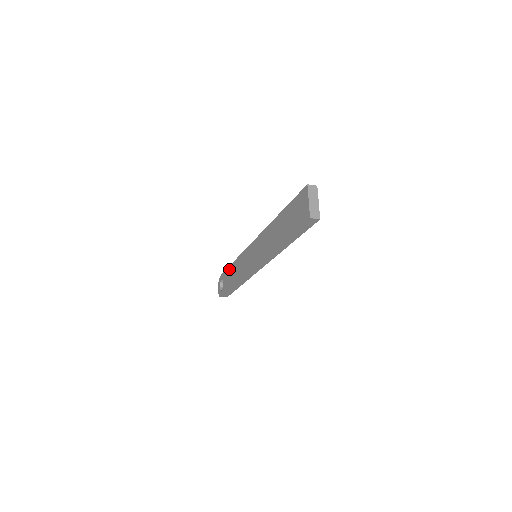
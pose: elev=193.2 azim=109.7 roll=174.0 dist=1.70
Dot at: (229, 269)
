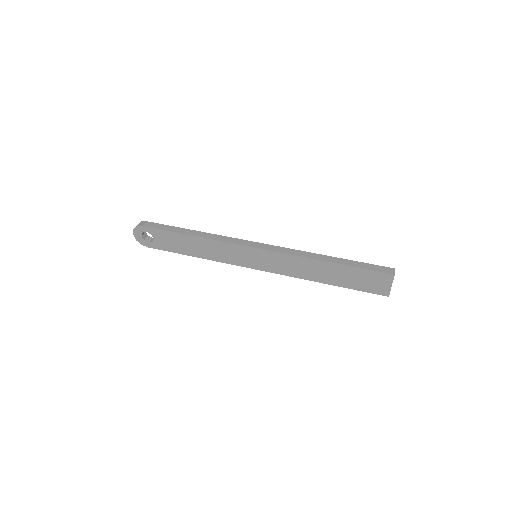
Dot at: (178, 236)
